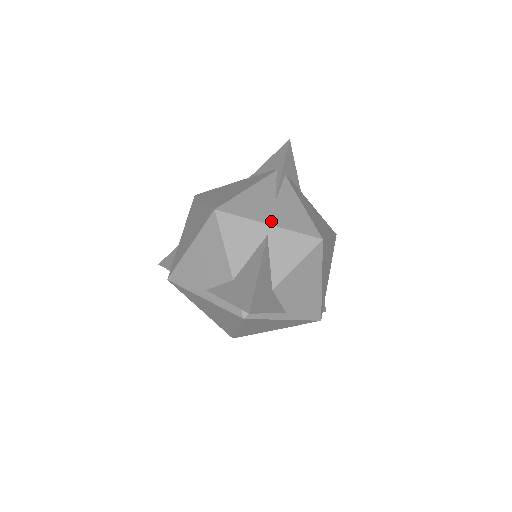
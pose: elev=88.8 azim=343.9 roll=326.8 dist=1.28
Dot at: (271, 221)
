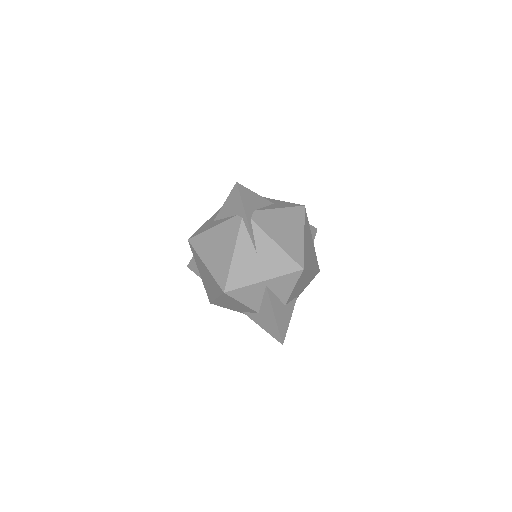
Dot at: (264, 277)
